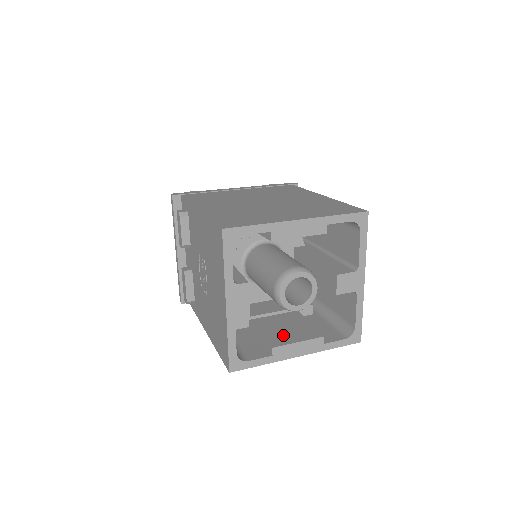
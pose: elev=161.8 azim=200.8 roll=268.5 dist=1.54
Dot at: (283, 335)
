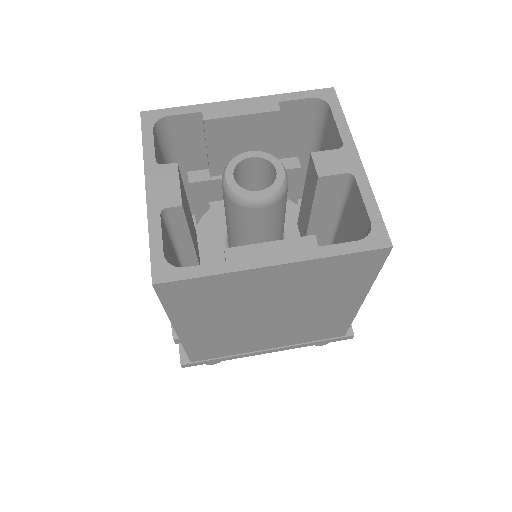
Dot at: occluded
